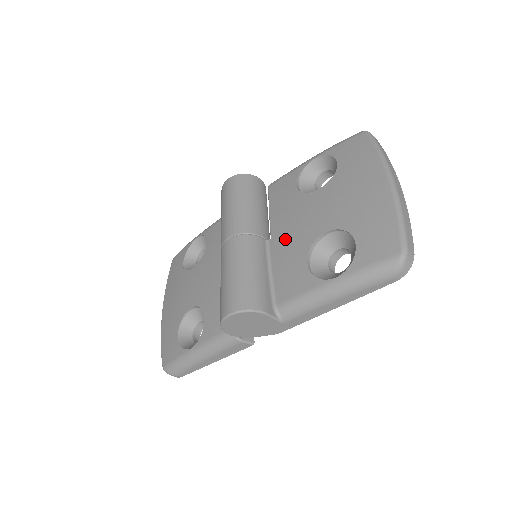
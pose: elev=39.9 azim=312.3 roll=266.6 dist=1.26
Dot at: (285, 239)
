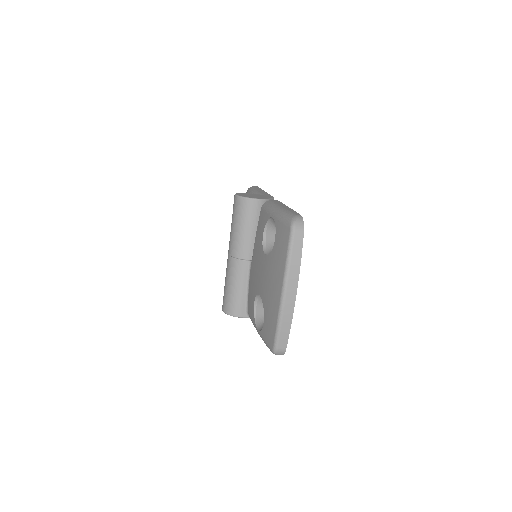
Dot at: (253, 273)
